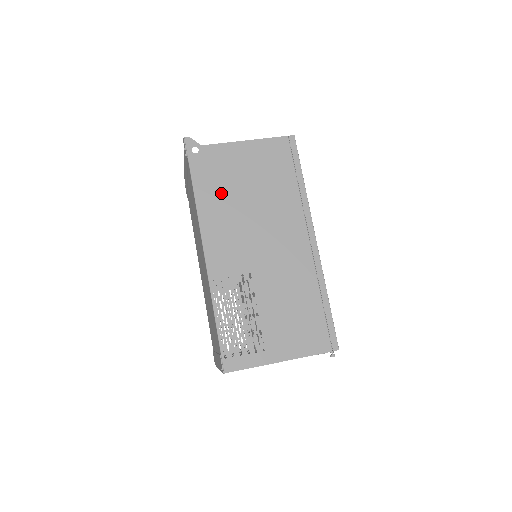
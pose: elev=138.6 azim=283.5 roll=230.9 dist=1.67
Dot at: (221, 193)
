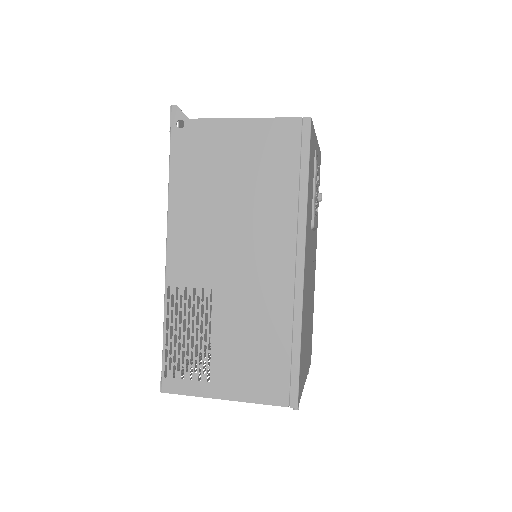
Dot at: (200, 184)
